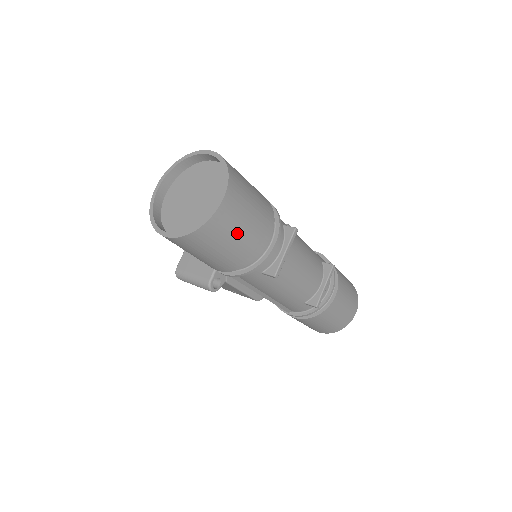
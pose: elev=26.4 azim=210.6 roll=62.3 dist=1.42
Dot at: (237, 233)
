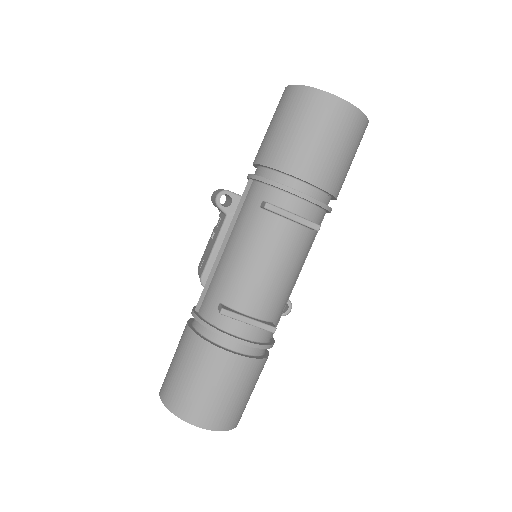
Dot at: (311, 130)
